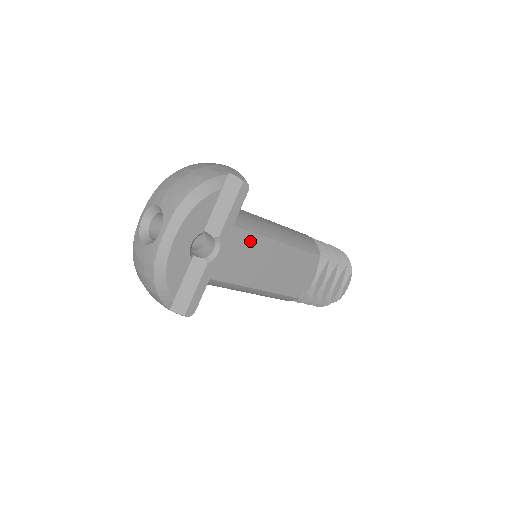
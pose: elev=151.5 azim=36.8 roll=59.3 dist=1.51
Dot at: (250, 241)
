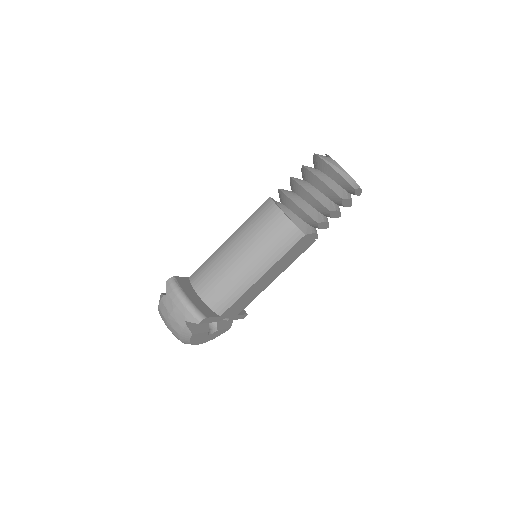
Dot at: (239, 300)
